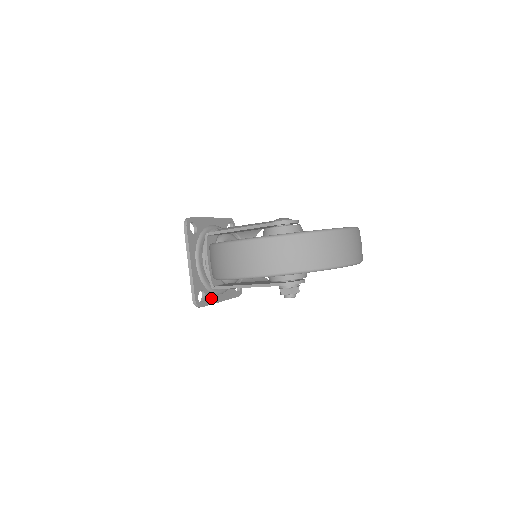
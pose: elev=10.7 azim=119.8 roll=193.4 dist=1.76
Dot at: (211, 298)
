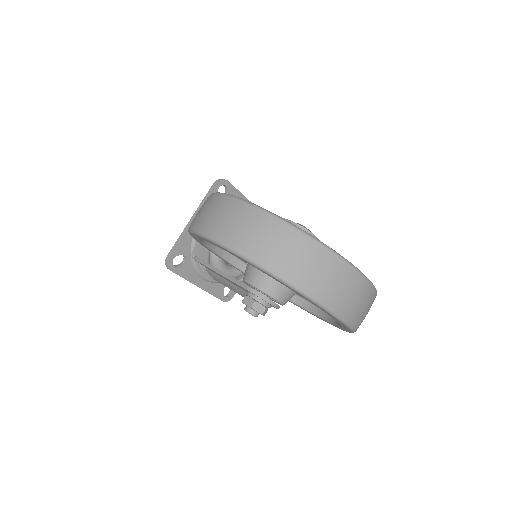
Dot at: (189, 273)
